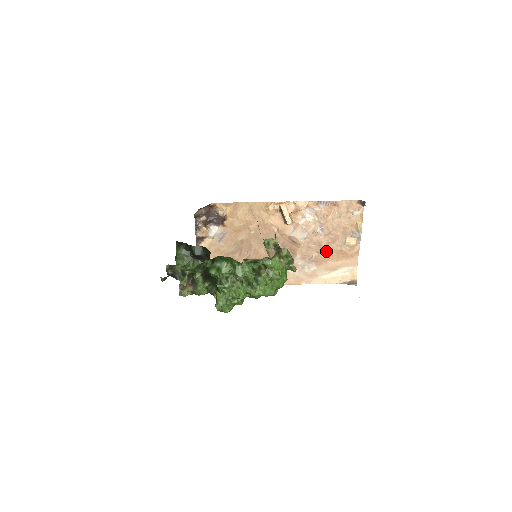
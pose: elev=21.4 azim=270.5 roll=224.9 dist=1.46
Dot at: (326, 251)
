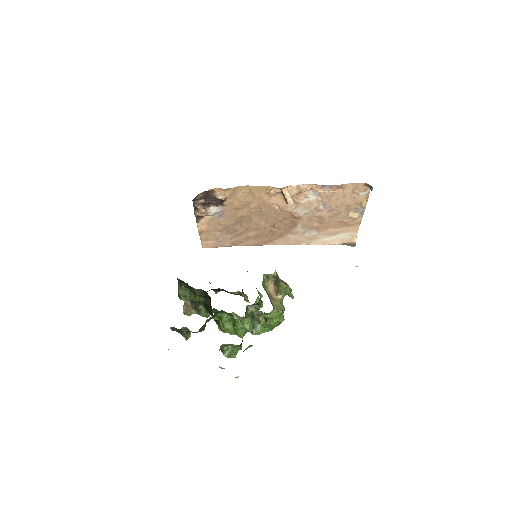
Dot at: (328, 222)
